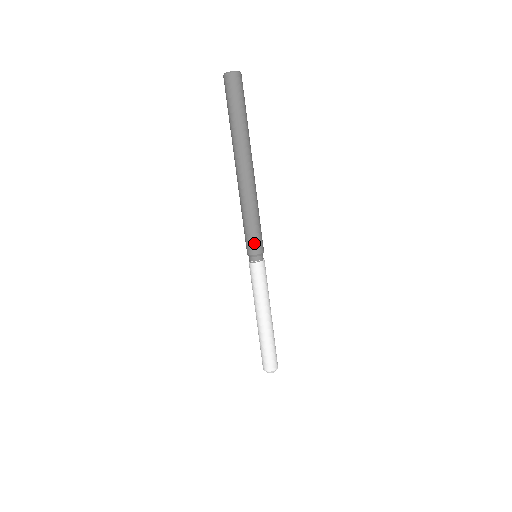
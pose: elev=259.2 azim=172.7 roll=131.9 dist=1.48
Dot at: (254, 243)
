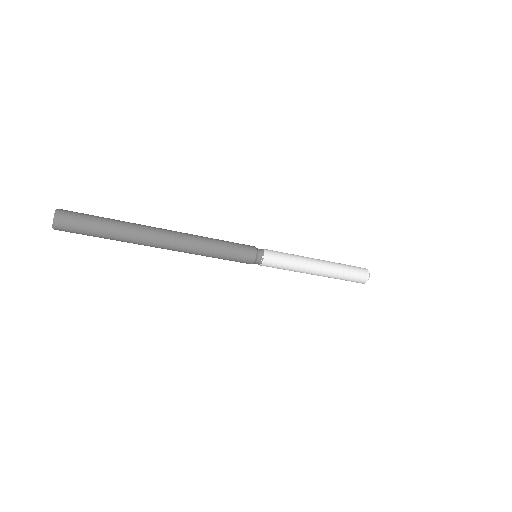
Dot at: (241, 262)
